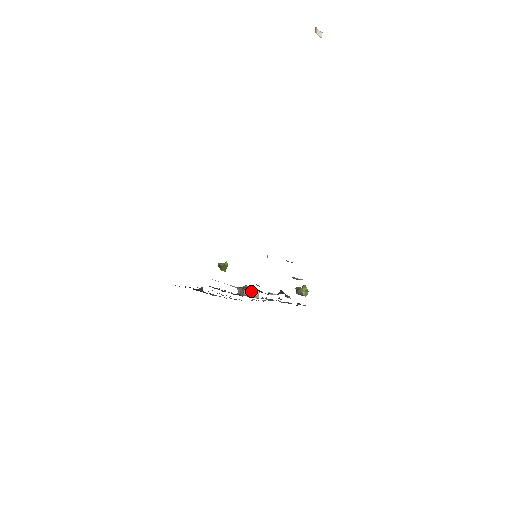
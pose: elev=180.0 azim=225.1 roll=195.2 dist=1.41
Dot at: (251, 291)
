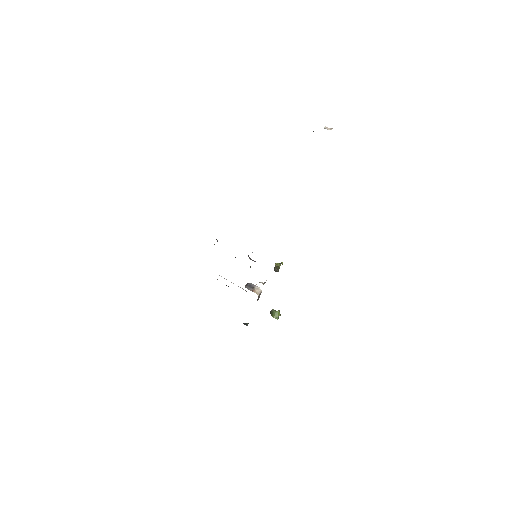
Dot at: (251, 286)
